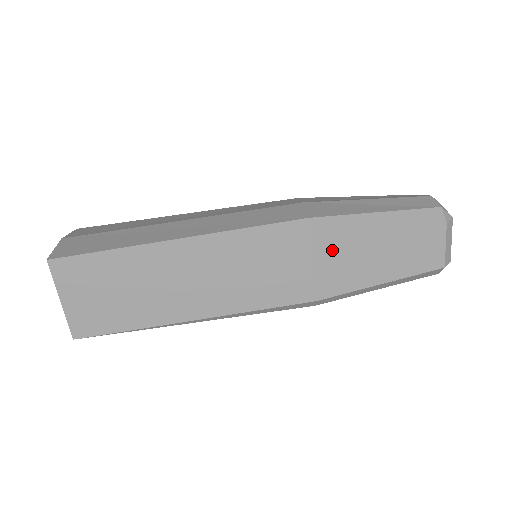
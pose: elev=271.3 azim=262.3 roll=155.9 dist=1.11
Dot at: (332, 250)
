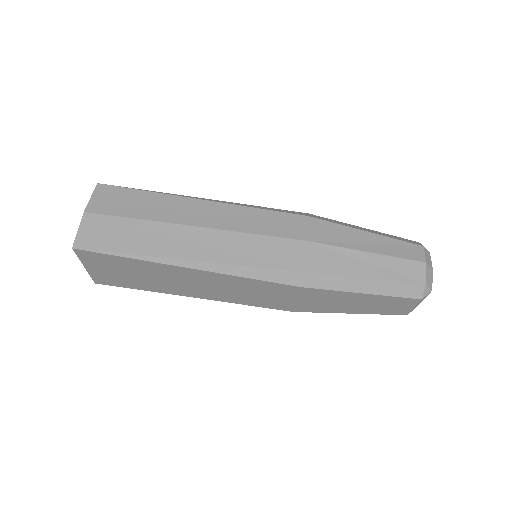
Dot at: (316, 295)
